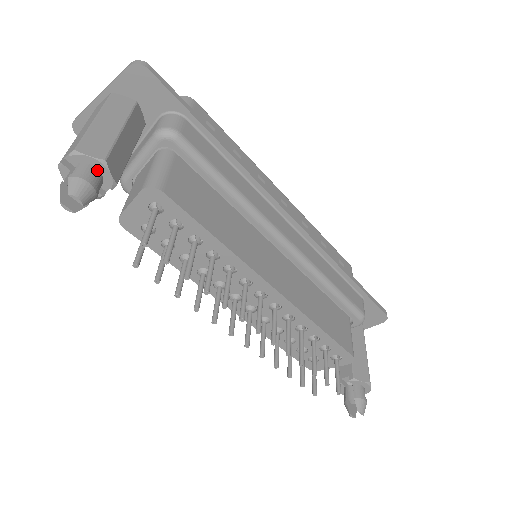
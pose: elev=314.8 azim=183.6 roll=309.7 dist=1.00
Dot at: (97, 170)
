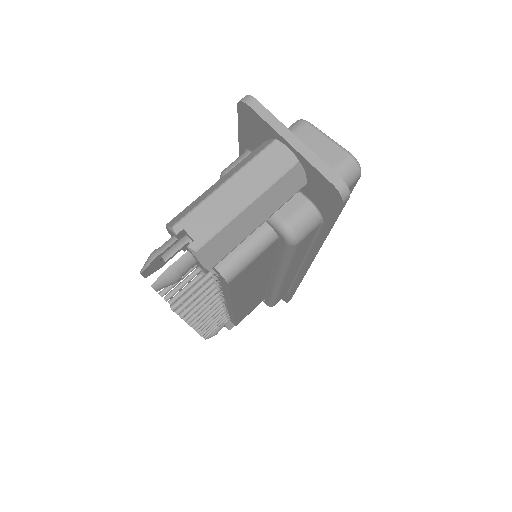
Dot at: (197, 263)
